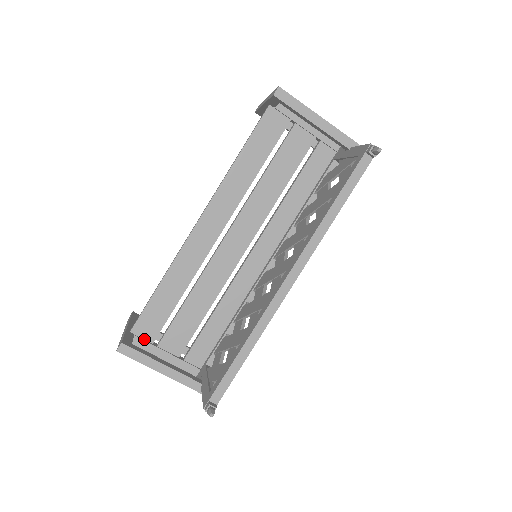
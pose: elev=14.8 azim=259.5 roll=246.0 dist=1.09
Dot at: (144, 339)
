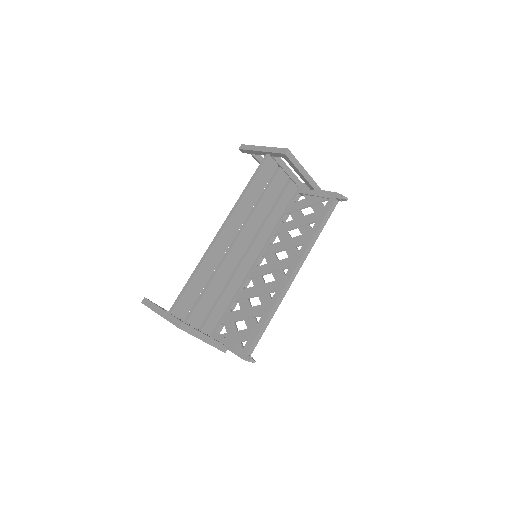
Dot at: (179, 318)
